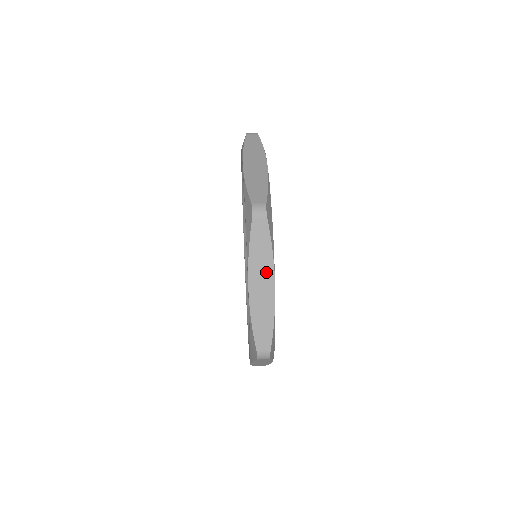
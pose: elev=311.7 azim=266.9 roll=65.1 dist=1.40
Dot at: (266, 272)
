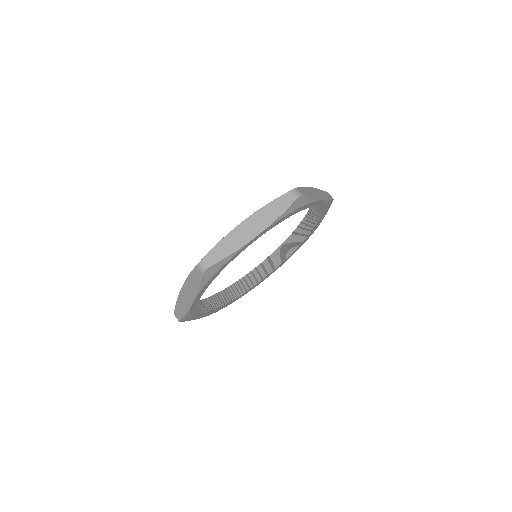
Dot at: (262, 224)
